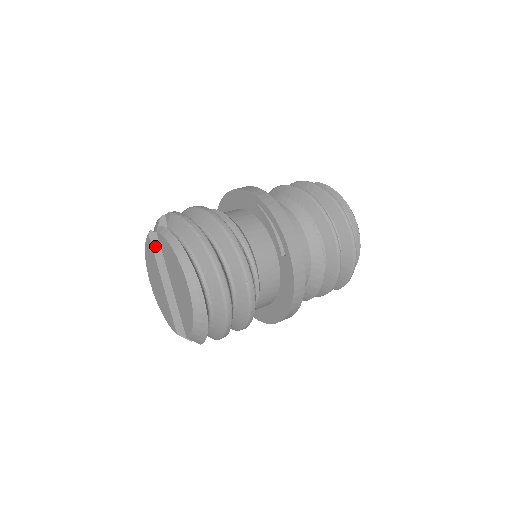
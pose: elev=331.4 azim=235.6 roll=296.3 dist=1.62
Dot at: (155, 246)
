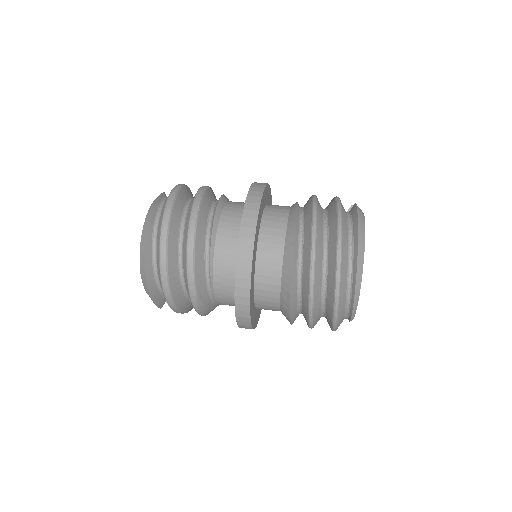
Dot at: occluded
